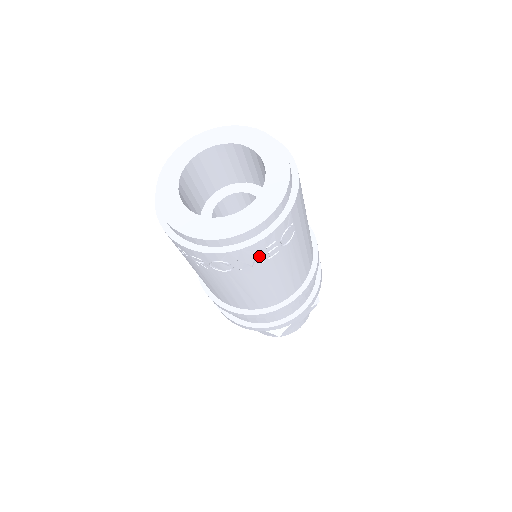
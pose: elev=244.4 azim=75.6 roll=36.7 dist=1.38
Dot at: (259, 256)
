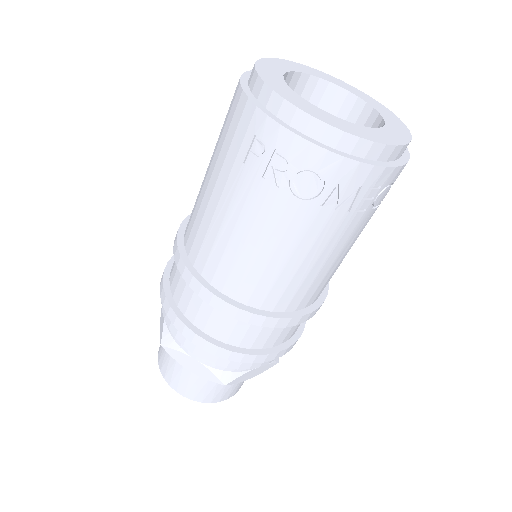
Dot at: (353, 197)
